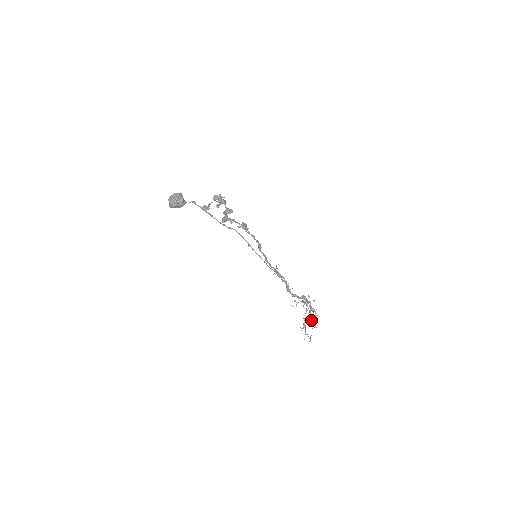
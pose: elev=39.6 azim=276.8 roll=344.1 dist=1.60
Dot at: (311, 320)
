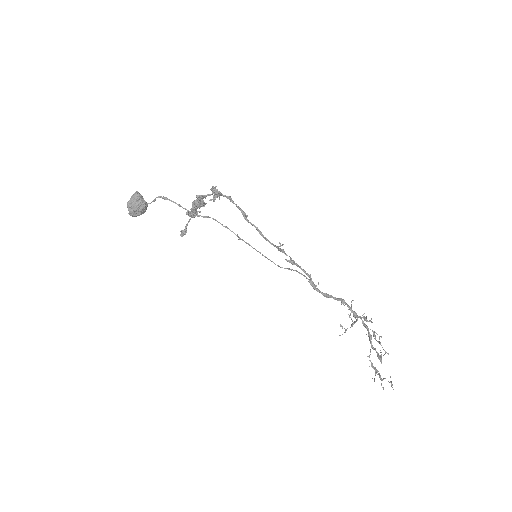
Dot at: (380, 359)
